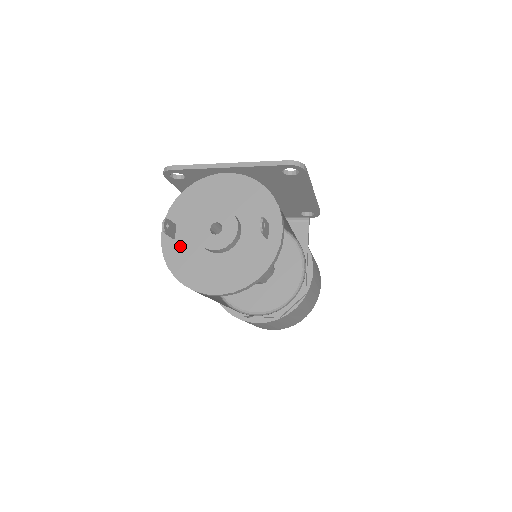
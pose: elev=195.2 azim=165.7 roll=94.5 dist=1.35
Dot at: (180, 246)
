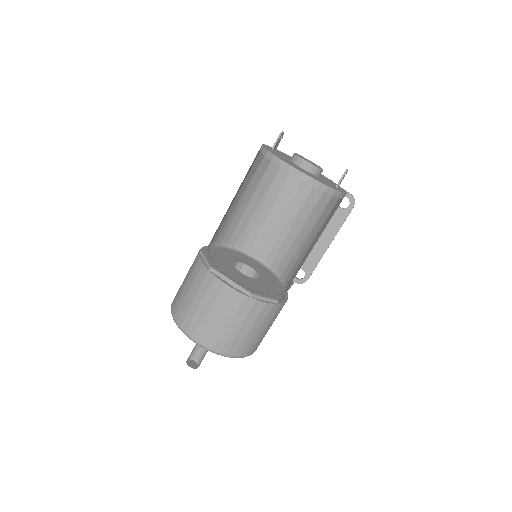
Dot at: (276, 152)
